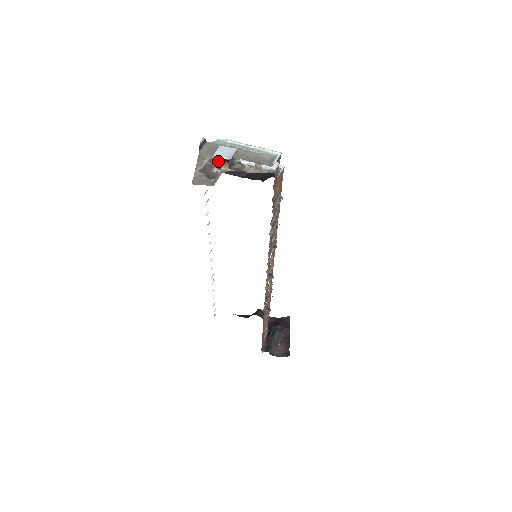
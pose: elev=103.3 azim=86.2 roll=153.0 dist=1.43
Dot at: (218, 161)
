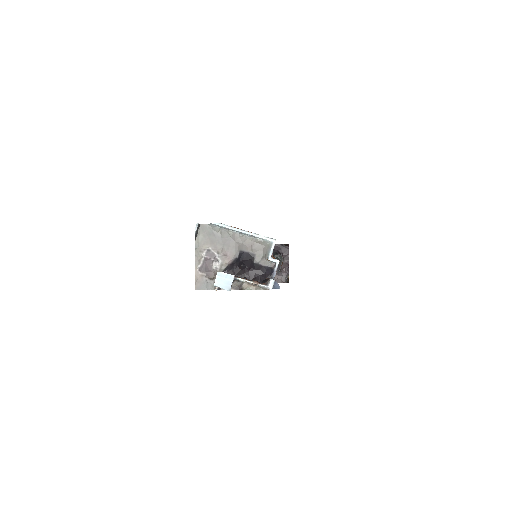
Dot at: (218, 285)
